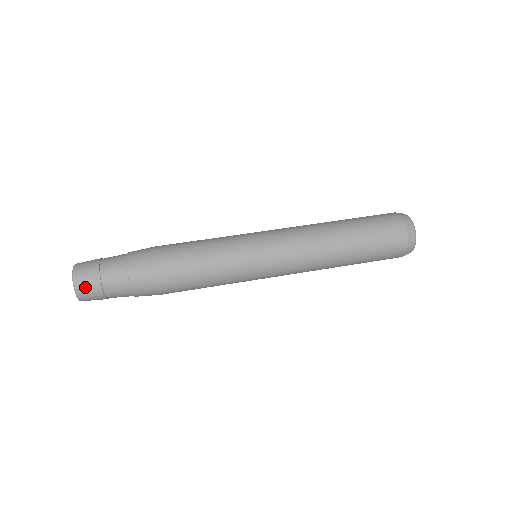
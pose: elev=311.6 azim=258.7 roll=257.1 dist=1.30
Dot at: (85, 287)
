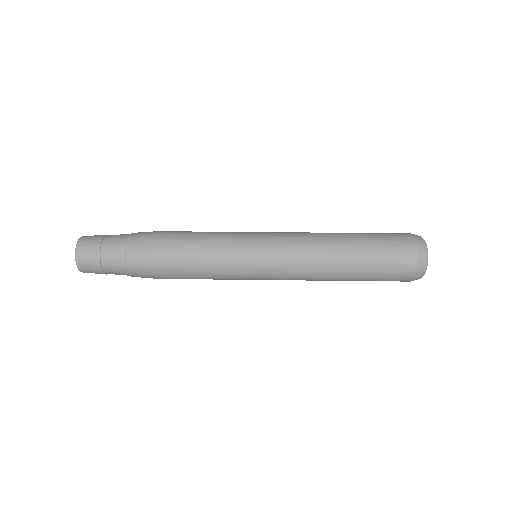
Dot at: (86, 246)
